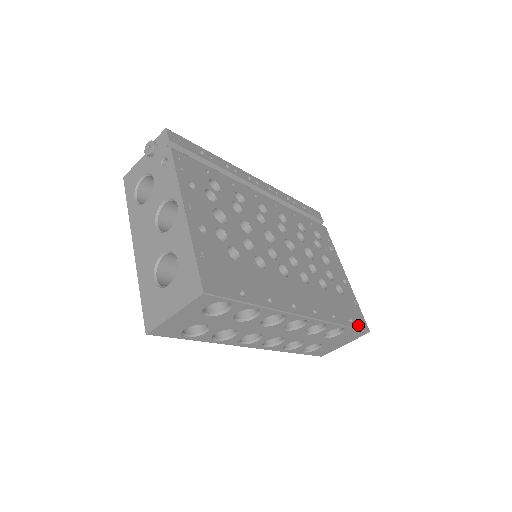
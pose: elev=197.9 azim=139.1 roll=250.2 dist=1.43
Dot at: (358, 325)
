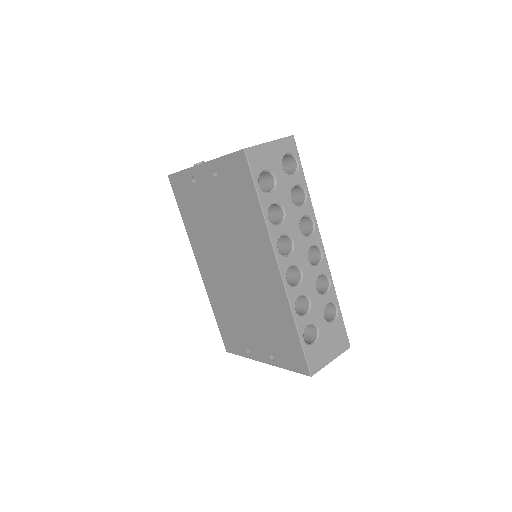
Dot at: occluded
